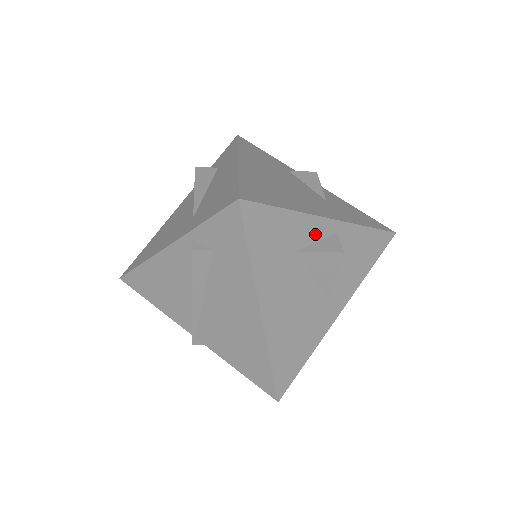
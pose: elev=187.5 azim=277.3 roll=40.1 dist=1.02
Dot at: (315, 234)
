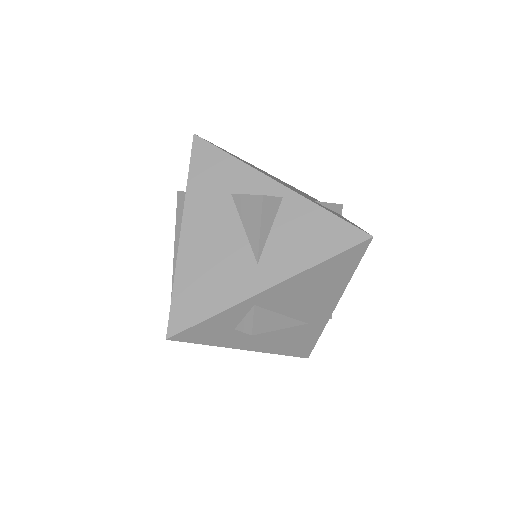
Dot at: (256, 188)
